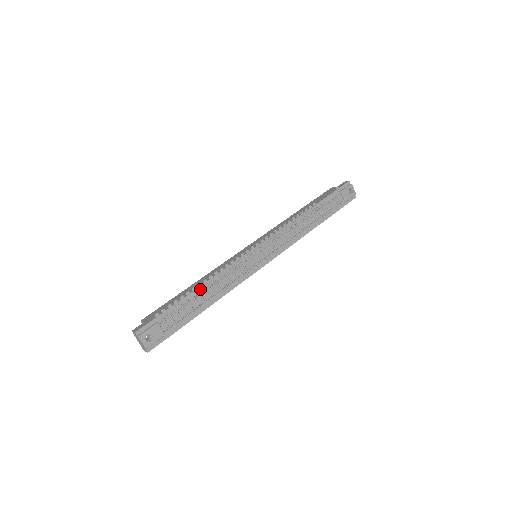
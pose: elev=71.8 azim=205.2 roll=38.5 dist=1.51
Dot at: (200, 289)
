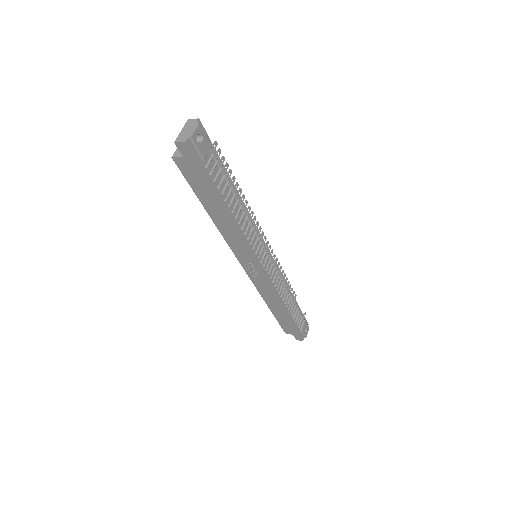
Dot at: (238, 193)
